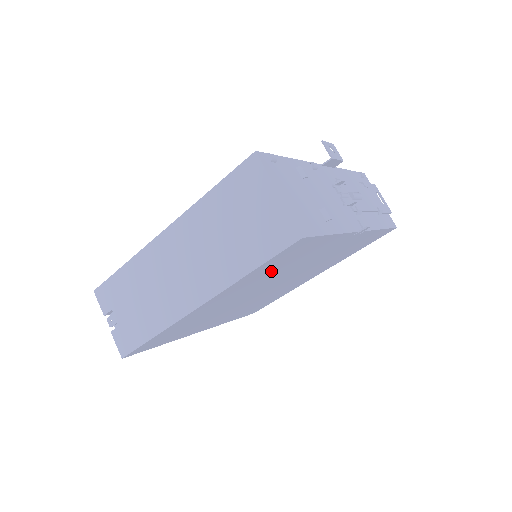
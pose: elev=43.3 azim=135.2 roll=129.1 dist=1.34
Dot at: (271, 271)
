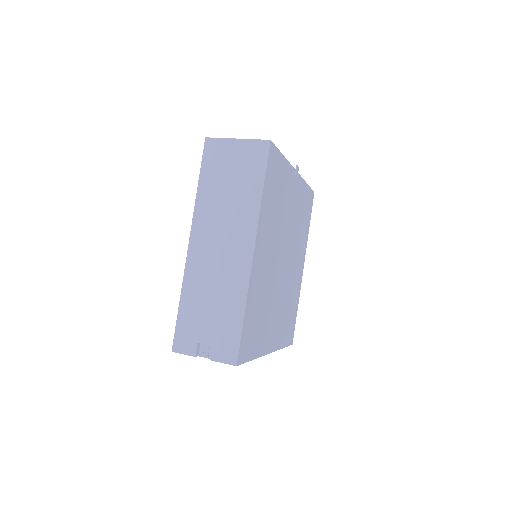
Dot at: (273, 206)
